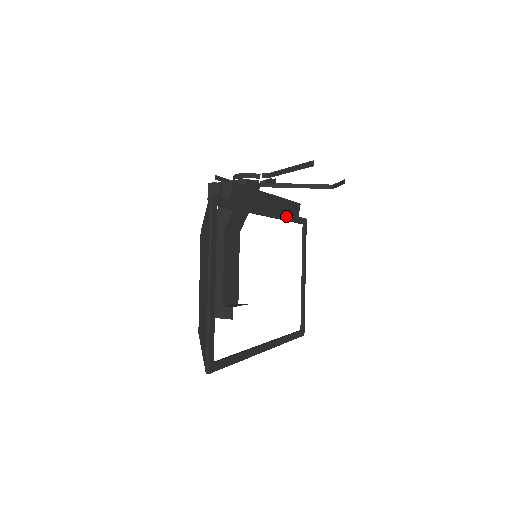
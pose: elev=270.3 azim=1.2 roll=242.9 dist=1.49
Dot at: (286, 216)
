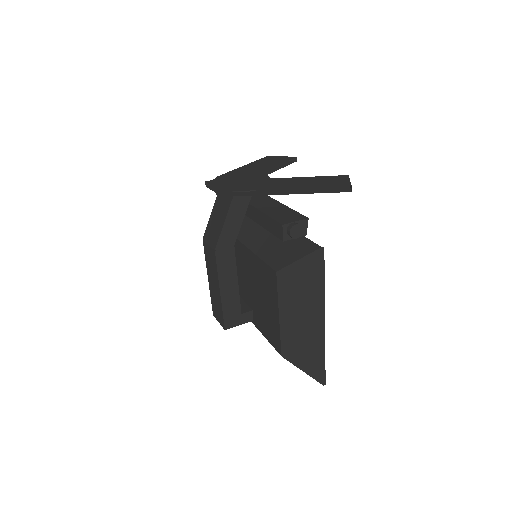
Dot at: occluded
